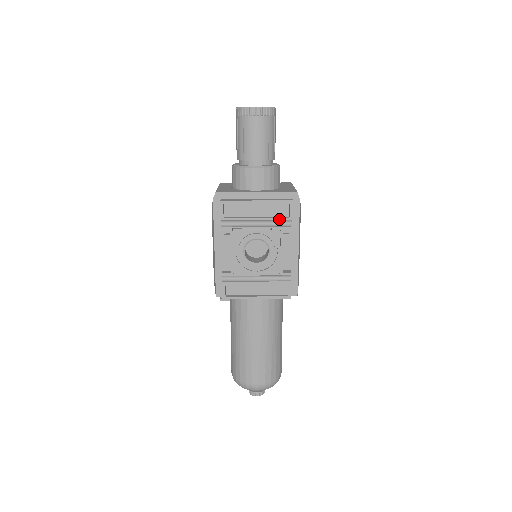
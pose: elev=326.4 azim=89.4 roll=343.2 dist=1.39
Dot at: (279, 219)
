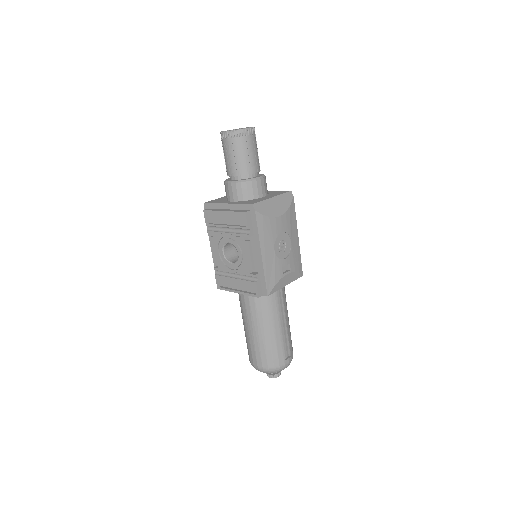
Dot at: (239, 227)
